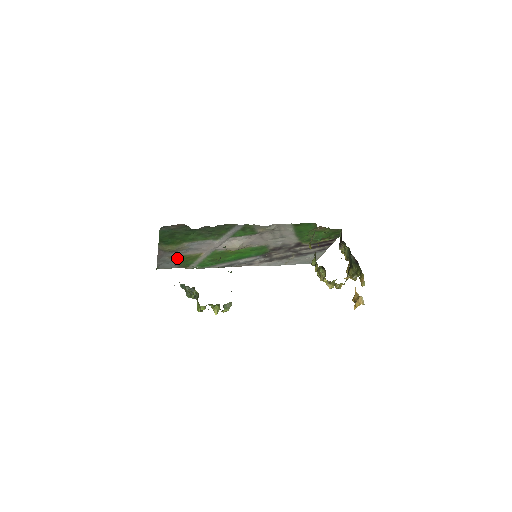
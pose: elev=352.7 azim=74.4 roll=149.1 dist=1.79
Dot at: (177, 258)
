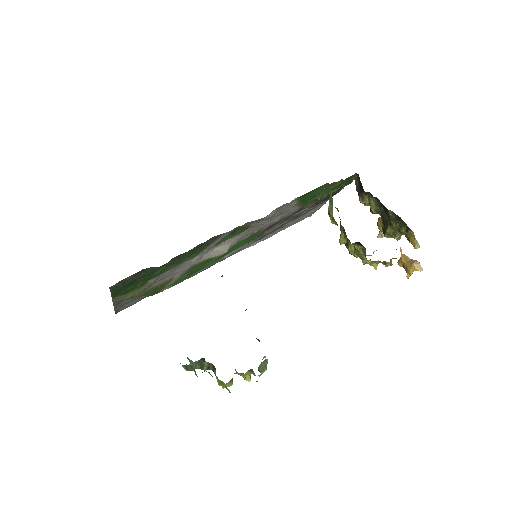
Dot at: (141, 295)
